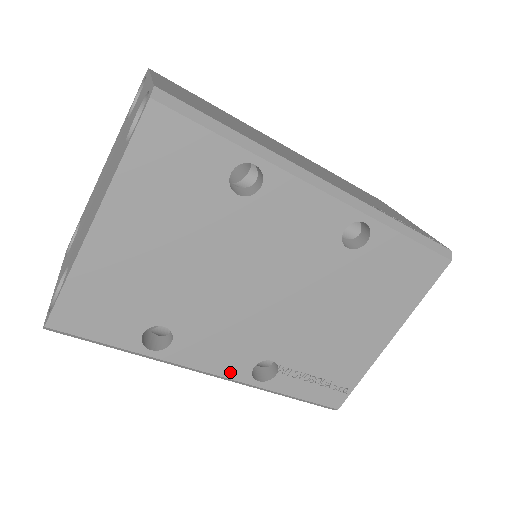
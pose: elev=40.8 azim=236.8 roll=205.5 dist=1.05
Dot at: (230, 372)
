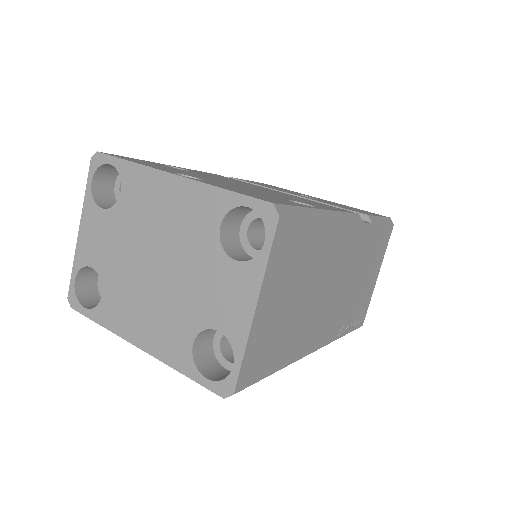
Dot at: occluded
